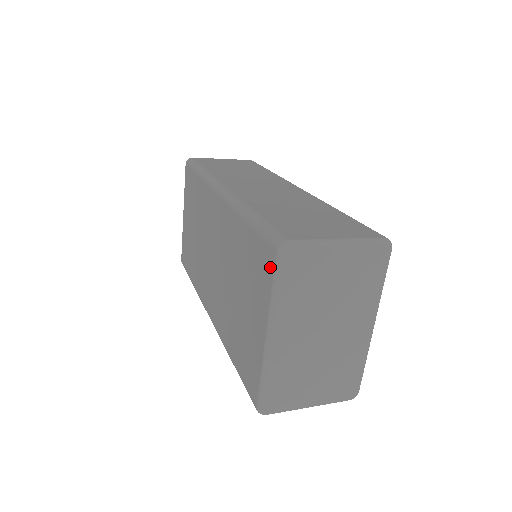
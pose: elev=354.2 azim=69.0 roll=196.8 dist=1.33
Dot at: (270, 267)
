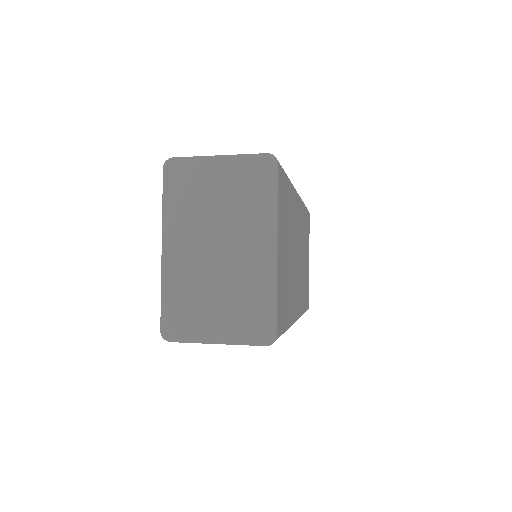
Dot at: occluded
